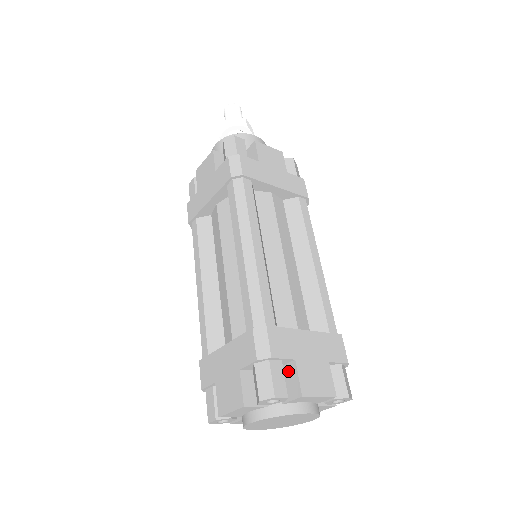
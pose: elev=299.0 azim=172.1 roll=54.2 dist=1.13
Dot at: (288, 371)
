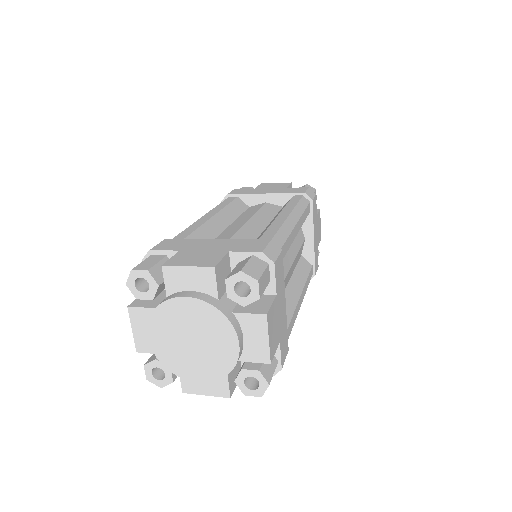
Dot at: (260, 298)
